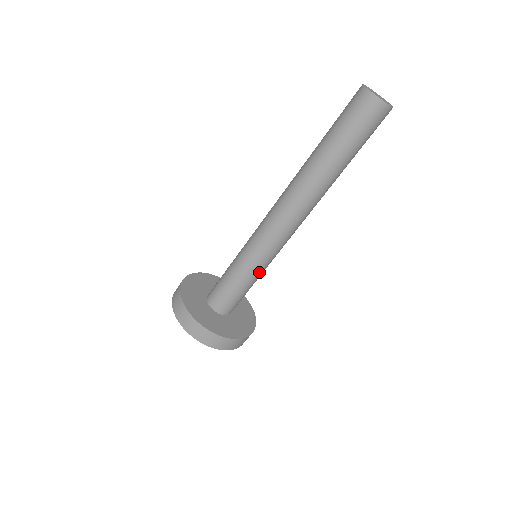
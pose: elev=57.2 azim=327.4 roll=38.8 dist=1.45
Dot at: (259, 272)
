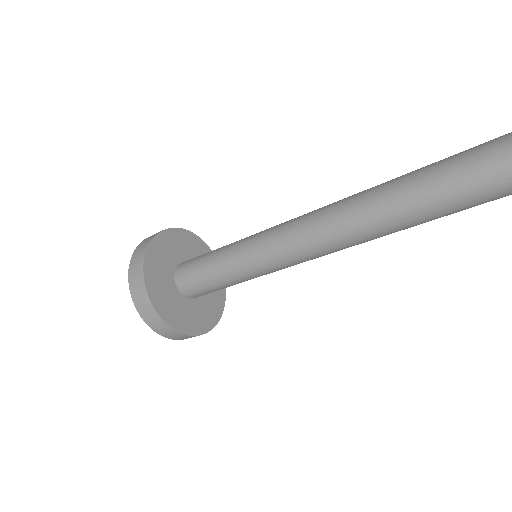
Dot at: occluded
